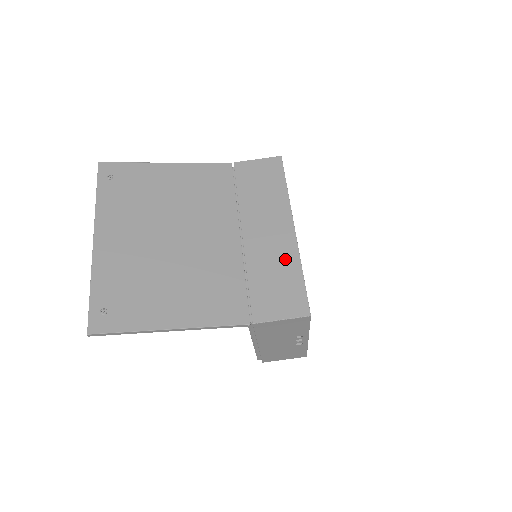
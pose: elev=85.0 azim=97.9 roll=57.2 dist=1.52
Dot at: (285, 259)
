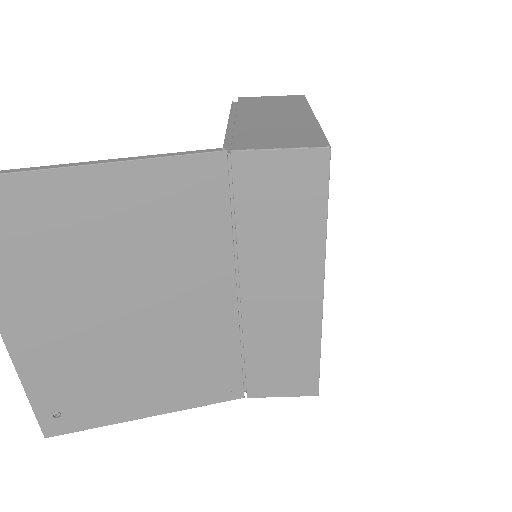
Dot at: (300, 334)
